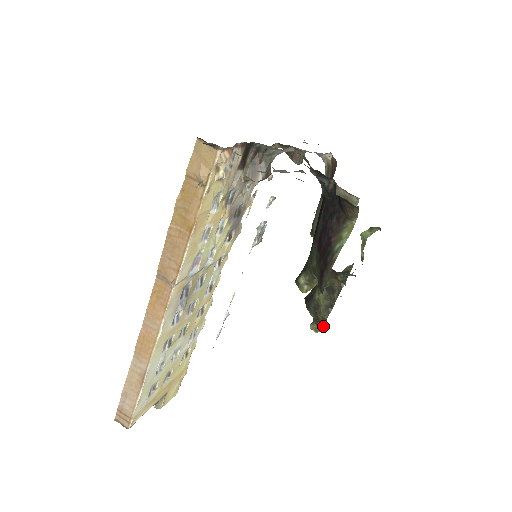
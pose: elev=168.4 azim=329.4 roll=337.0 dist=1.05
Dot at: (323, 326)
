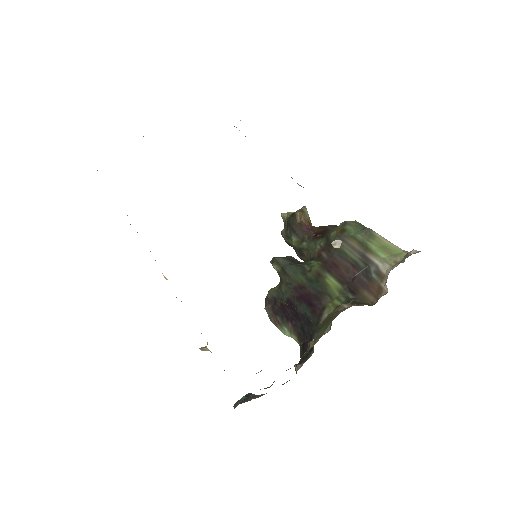
Dot at: (282, 235)
